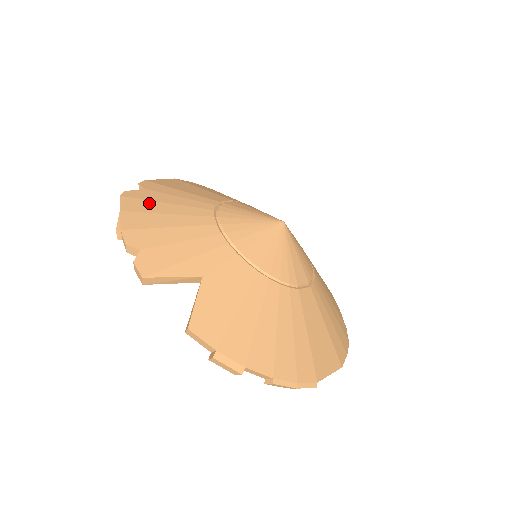
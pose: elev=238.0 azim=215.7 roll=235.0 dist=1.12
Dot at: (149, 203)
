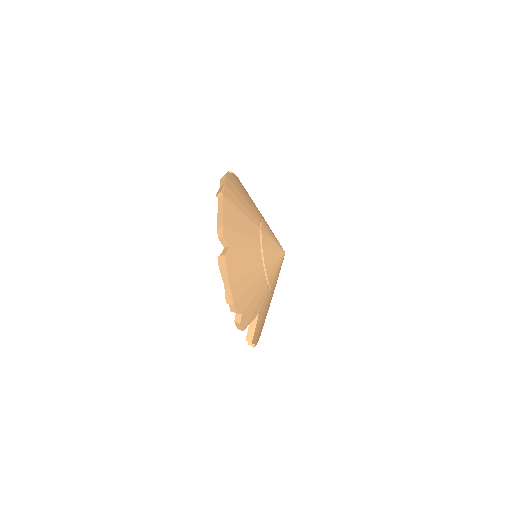
Dot at: (238, 268)
